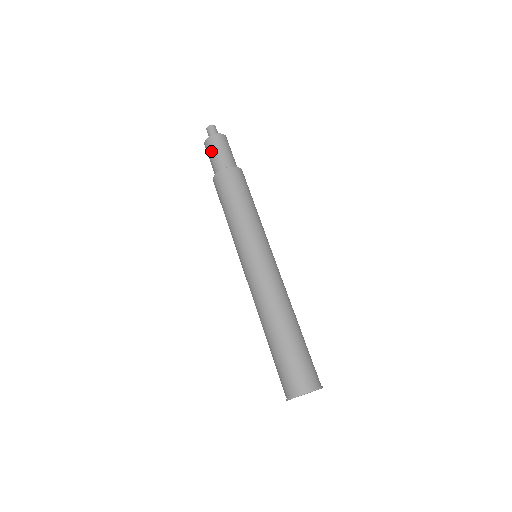
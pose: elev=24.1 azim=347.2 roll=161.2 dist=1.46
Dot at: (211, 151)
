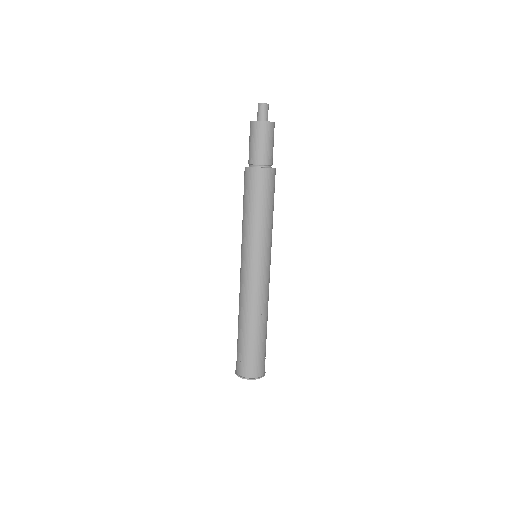
Dot at: (251, 138)
